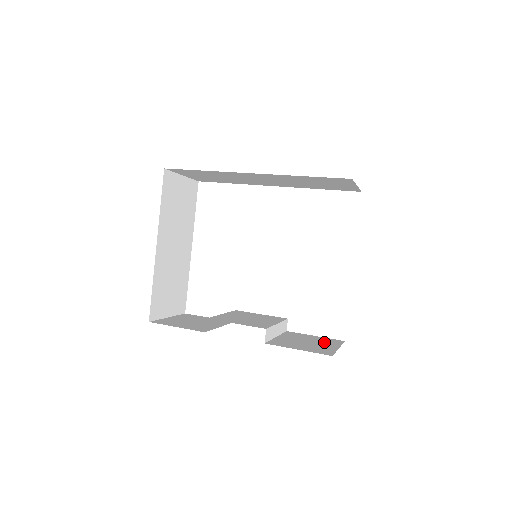
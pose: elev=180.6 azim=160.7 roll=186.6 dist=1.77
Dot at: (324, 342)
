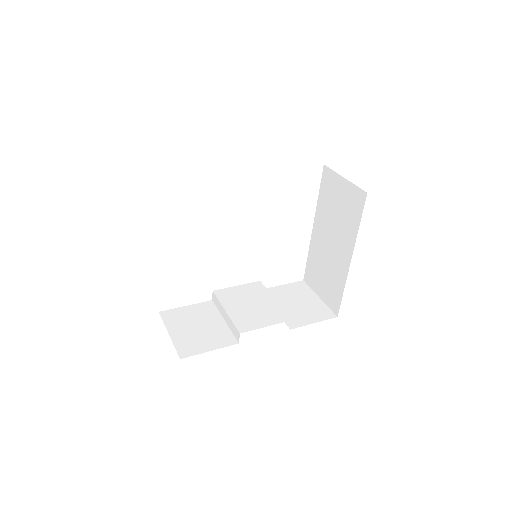
Dot at: (302, 294)
